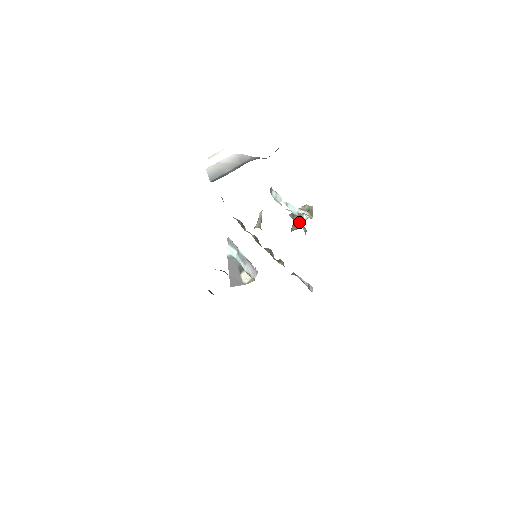
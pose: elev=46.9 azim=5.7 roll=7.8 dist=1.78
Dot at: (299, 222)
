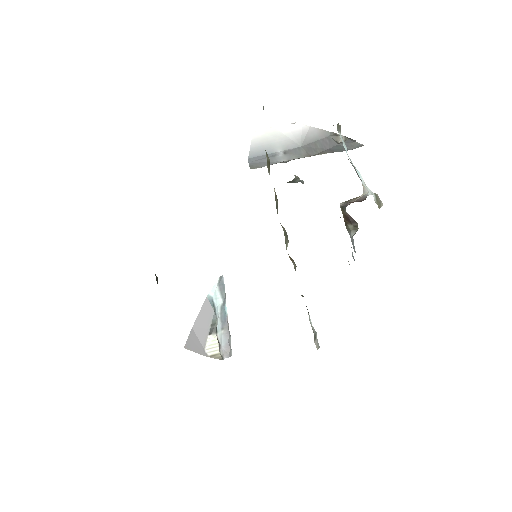
Dot at: (355, 201)
